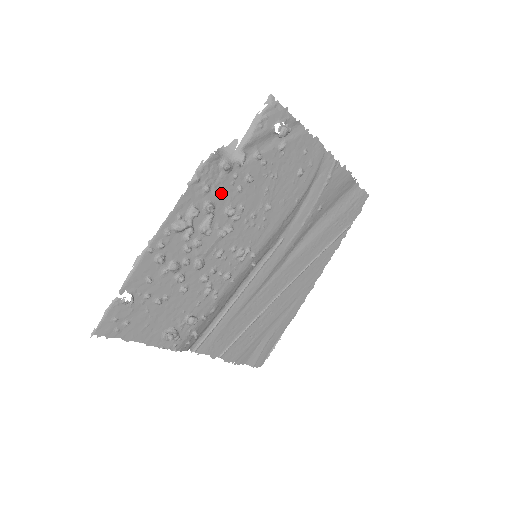
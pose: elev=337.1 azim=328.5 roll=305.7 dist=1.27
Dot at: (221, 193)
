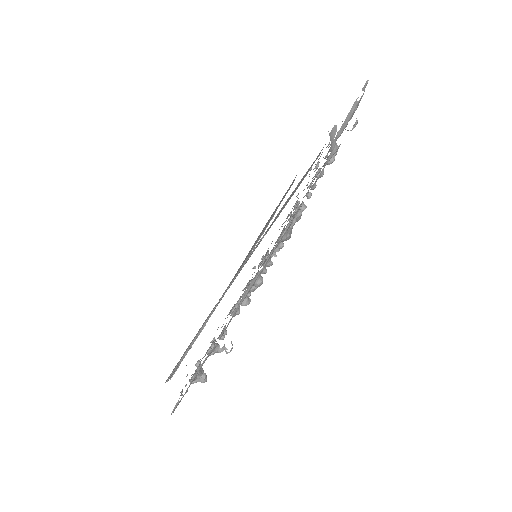
Dot at: (308, 190)
